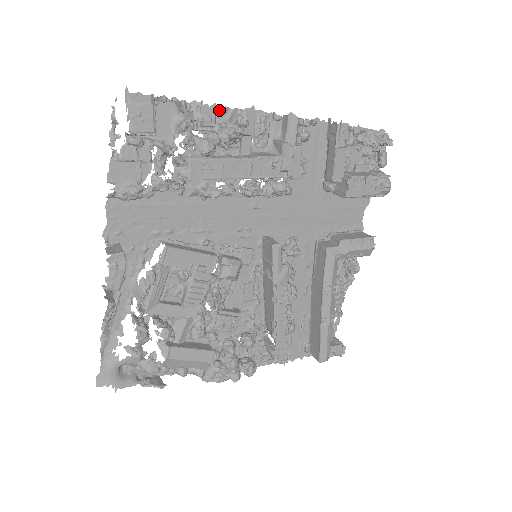
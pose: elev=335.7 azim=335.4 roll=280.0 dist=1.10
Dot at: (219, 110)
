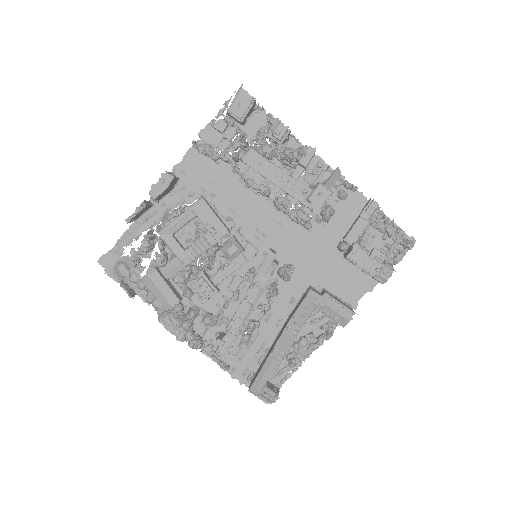
Dot at: (294, 140)
